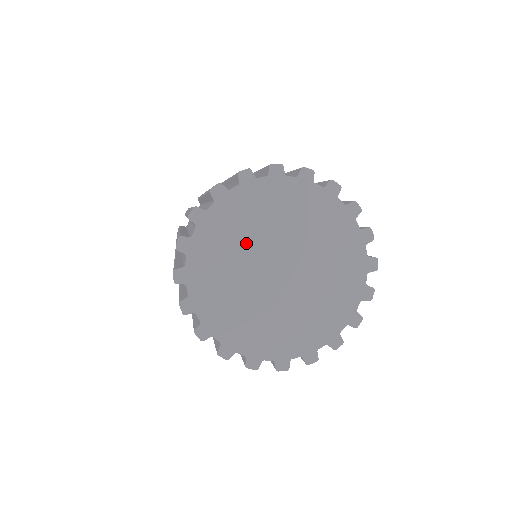
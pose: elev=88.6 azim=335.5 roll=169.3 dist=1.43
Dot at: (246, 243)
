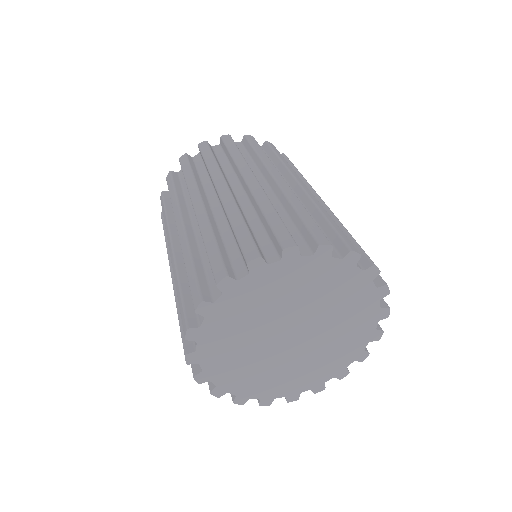
Dot at: (258, 321)
